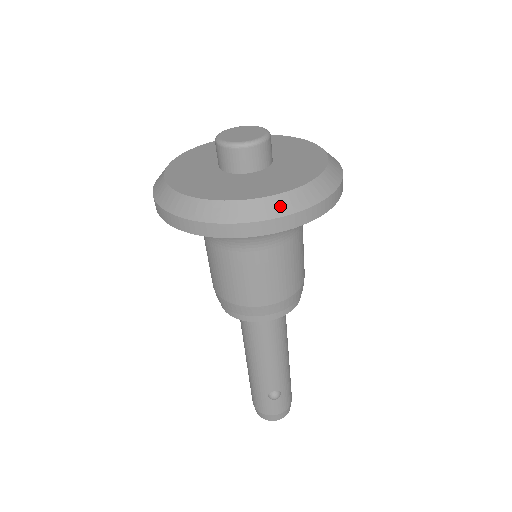
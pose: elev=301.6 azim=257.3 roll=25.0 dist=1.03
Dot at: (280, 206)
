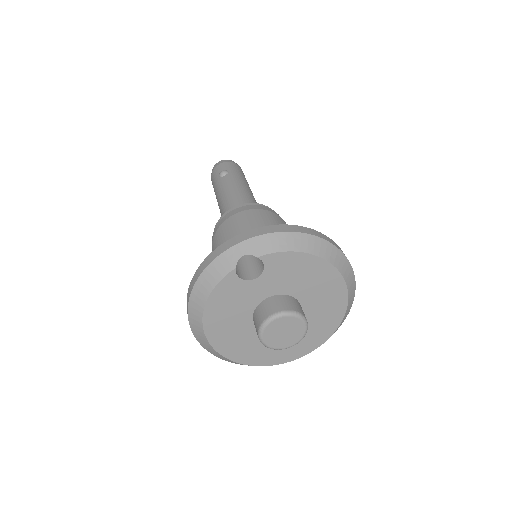
Dot at: occluded
